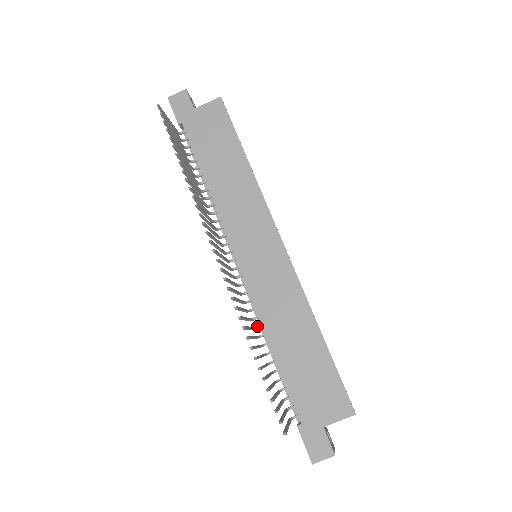
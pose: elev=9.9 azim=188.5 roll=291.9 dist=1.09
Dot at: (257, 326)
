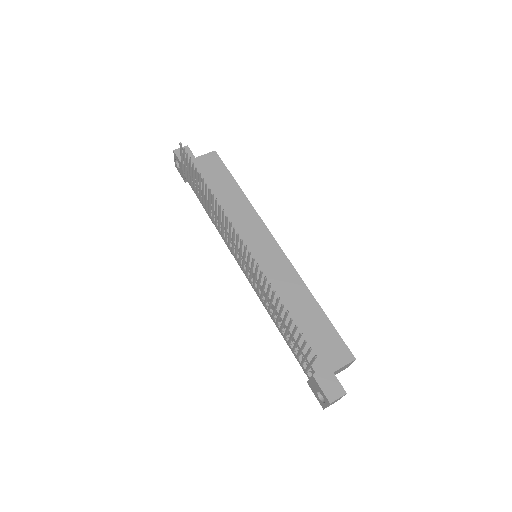
Dot at: (266, 305)
